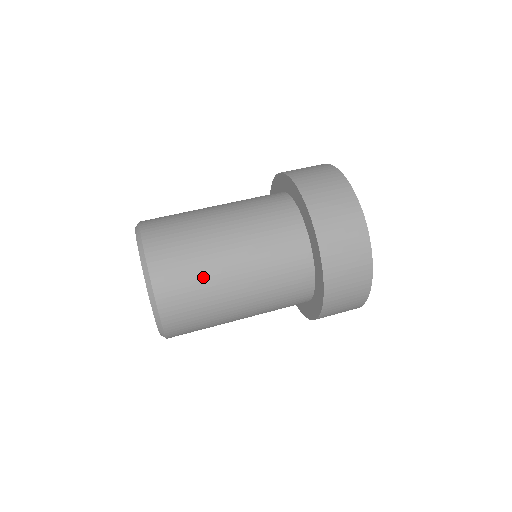
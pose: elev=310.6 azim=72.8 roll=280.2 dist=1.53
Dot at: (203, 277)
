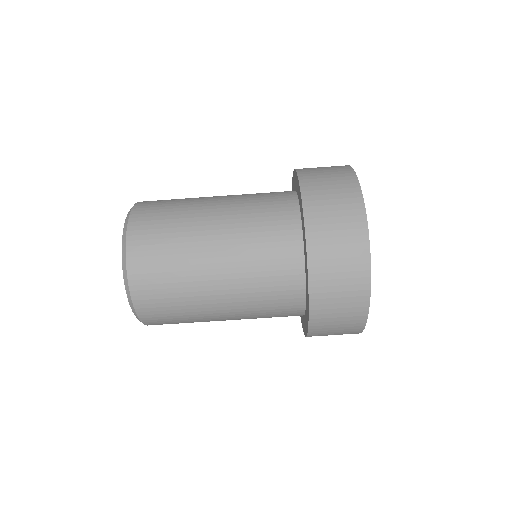
Dot at: (193, 322)
